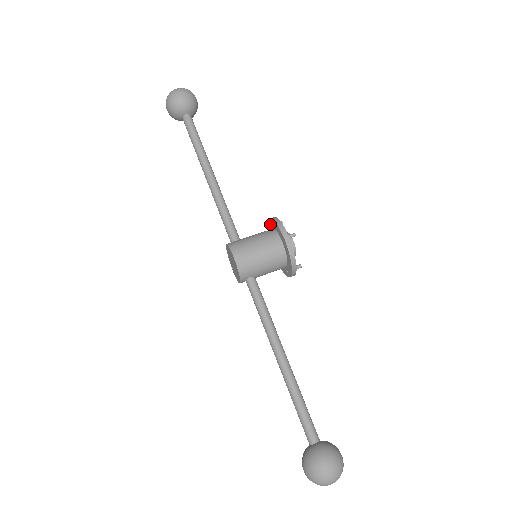
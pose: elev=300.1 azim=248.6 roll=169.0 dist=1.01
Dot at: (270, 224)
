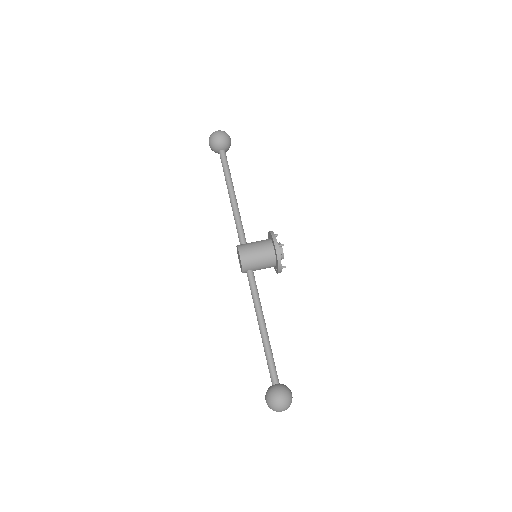
Dot at: (269, 235)
